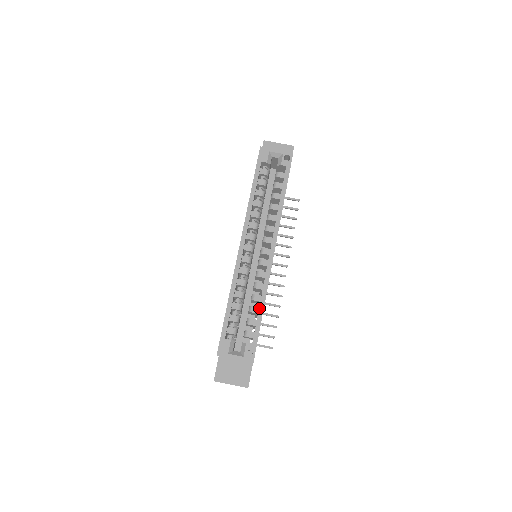
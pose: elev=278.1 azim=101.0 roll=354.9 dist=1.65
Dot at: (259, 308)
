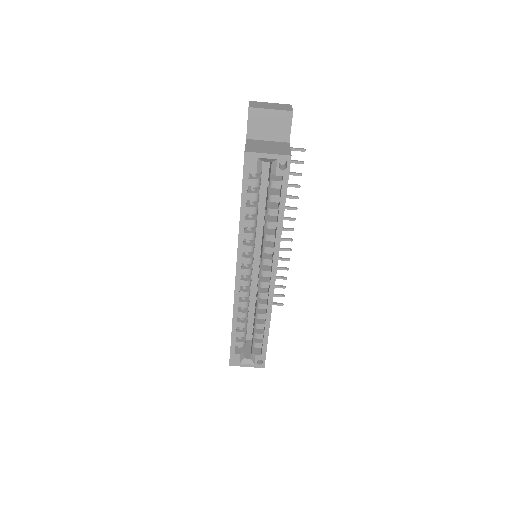
Dot at: (265, 328)
